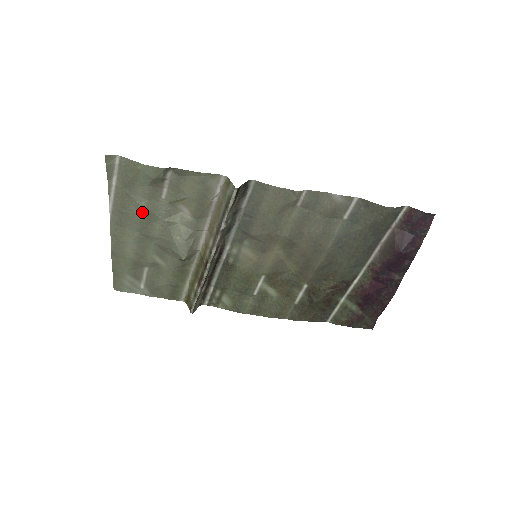
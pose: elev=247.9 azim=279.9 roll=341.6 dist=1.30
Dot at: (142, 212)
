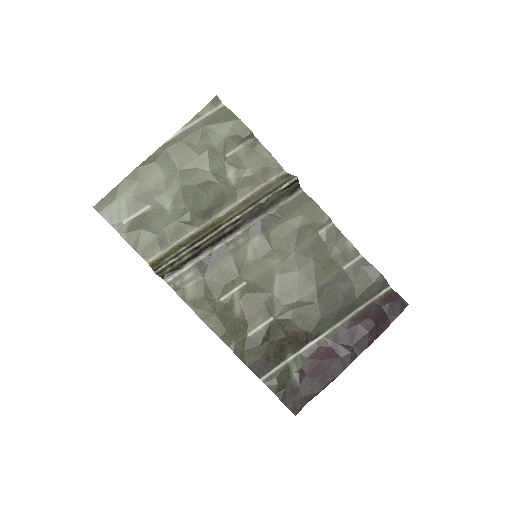
Dot at: (200, 153)
